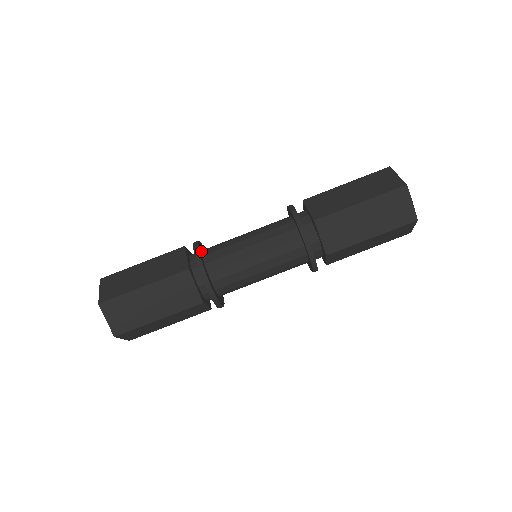
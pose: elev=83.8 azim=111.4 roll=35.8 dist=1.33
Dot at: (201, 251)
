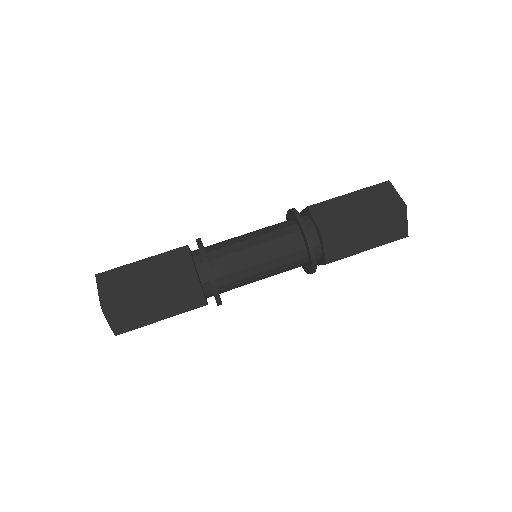
Dot at: occluded
